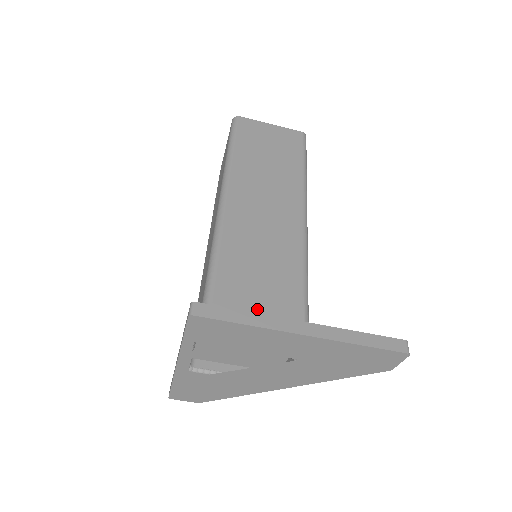
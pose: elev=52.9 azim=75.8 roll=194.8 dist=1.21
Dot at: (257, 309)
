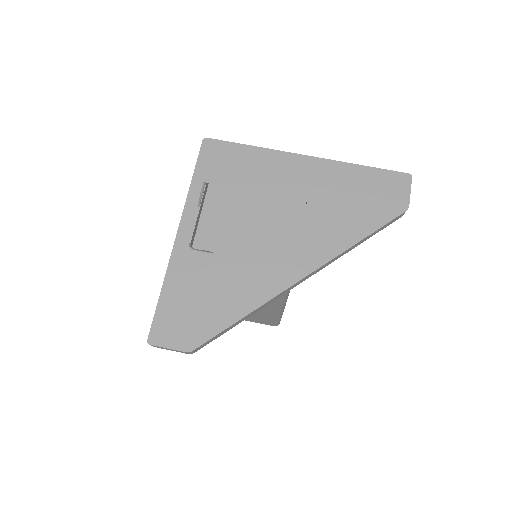
Dot at: occluded
